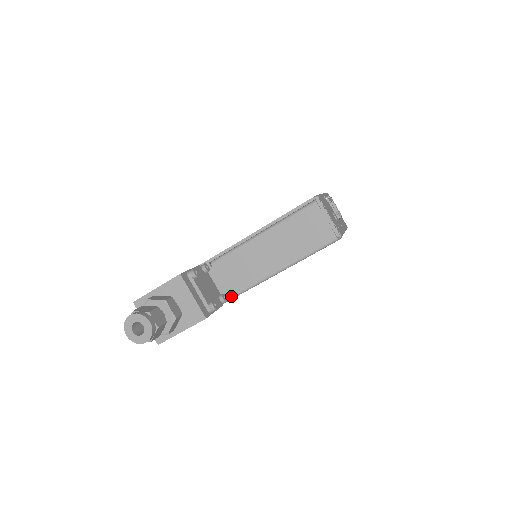
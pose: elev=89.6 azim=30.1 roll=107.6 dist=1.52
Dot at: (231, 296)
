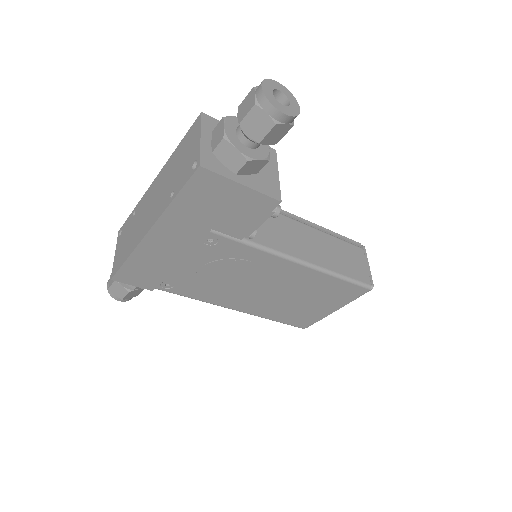
Dot at: (254, 241)
